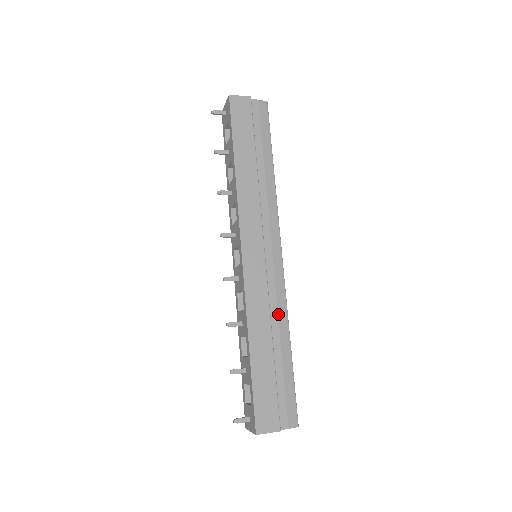
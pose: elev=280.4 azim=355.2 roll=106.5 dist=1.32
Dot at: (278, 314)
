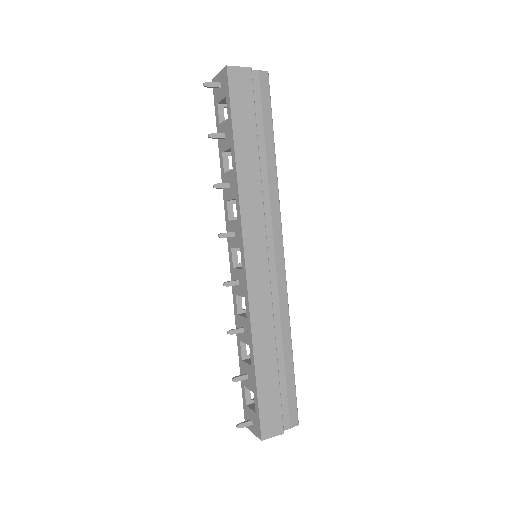
Dot at: (281, 319)
